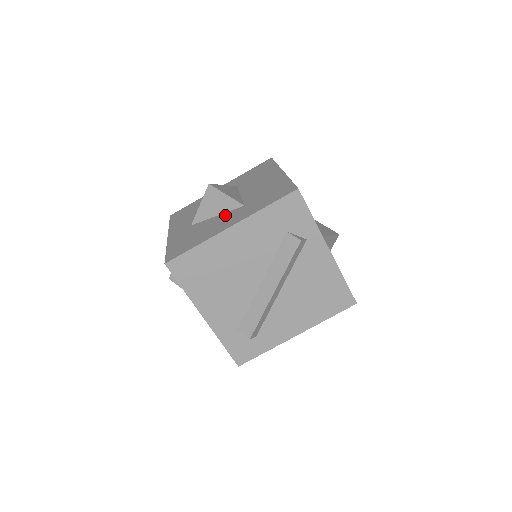
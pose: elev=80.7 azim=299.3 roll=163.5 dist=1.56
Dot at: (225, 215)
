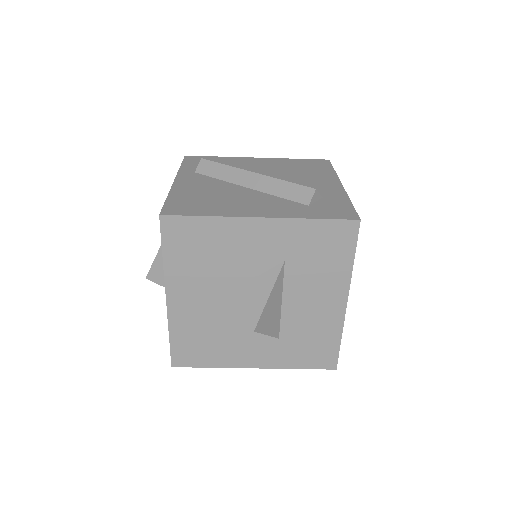
Dot at: (253, 336)
